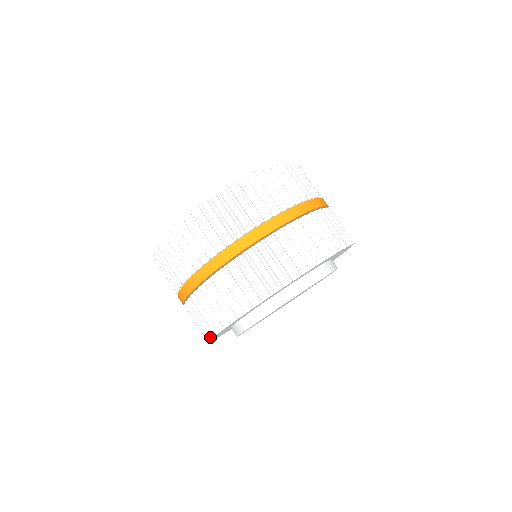
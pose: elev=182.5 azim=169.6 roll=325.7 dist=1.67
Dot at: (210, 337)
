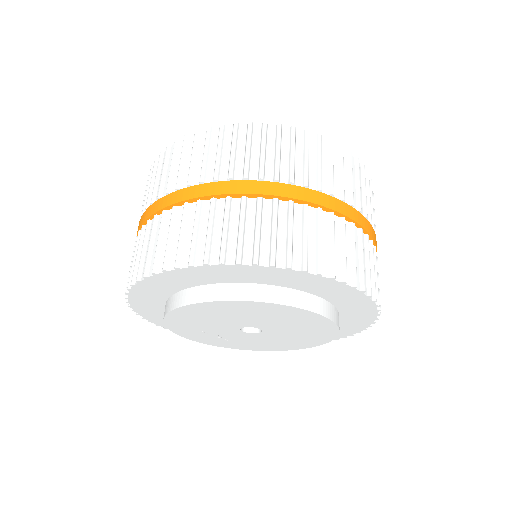
Dot at: occluded
